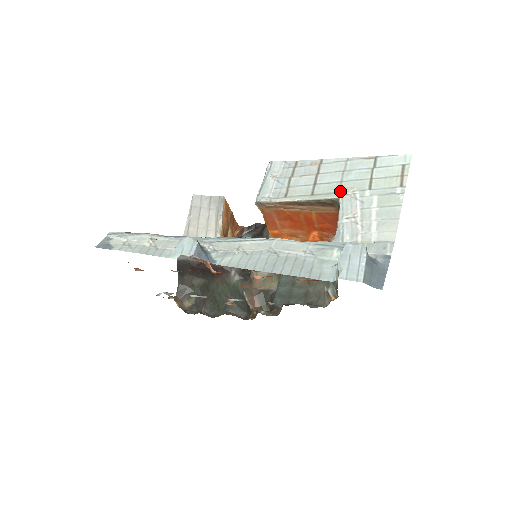
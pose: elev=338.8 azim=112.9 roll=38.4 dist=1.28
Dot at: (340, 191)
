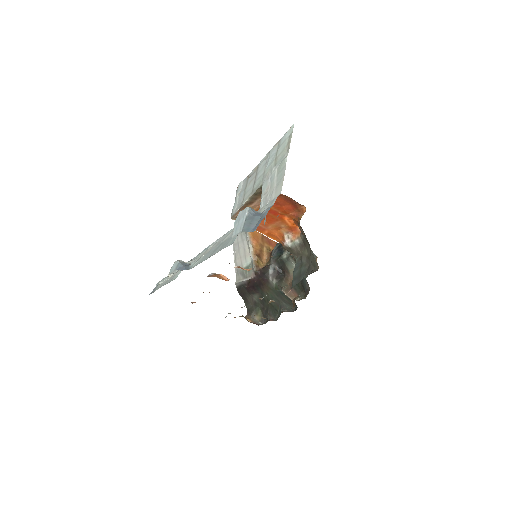
Dot at: (263, 179)
